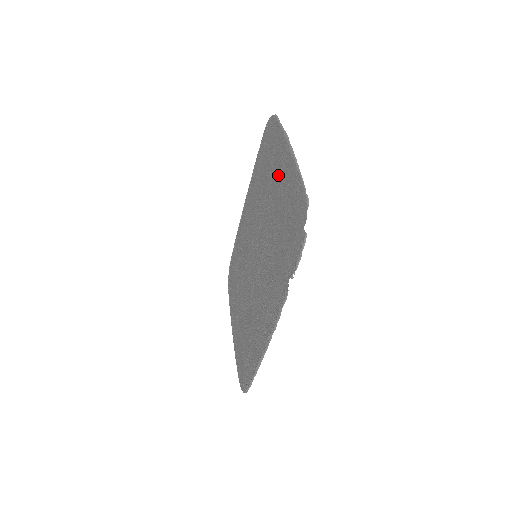
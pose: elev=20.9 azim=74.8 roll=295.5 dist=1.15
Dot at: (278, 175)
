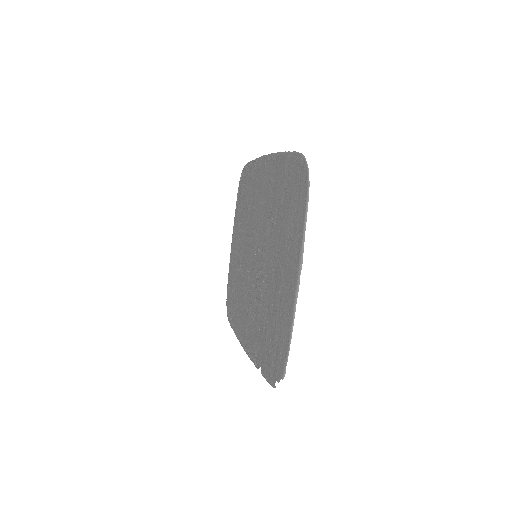
Dot at: (285, 266)
